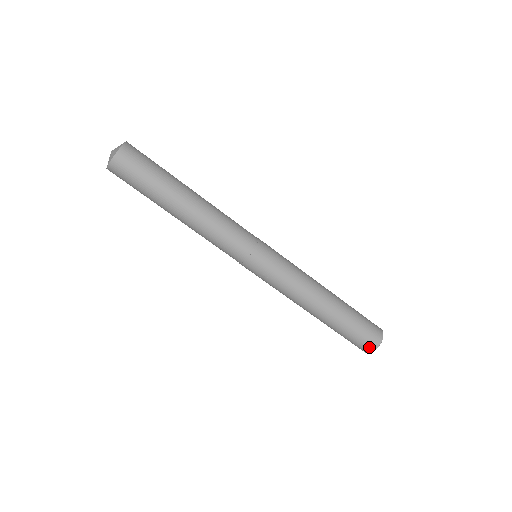
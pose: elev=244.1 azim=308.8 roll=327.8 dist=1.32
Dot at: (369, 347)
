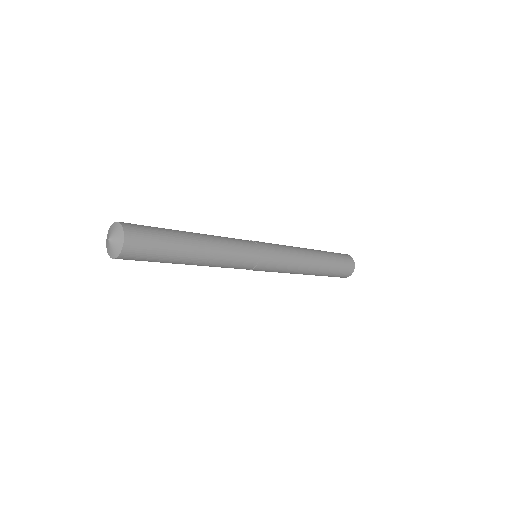
Dot at: occluded
